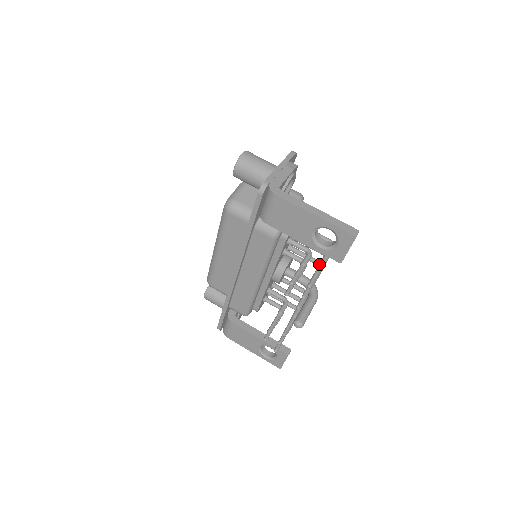
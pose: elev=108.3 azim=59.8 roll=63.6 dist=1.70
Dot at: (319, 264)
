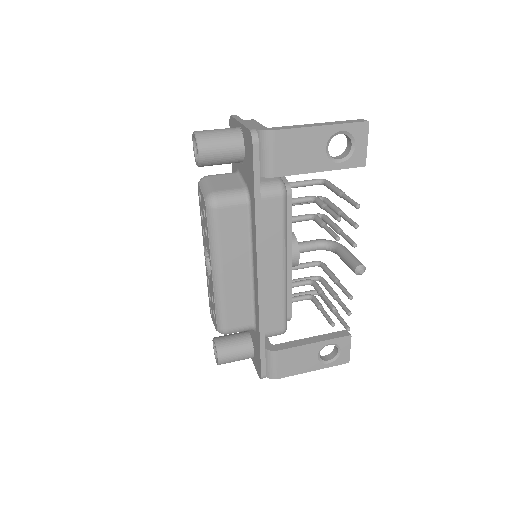
Dot at: (339, 192)
